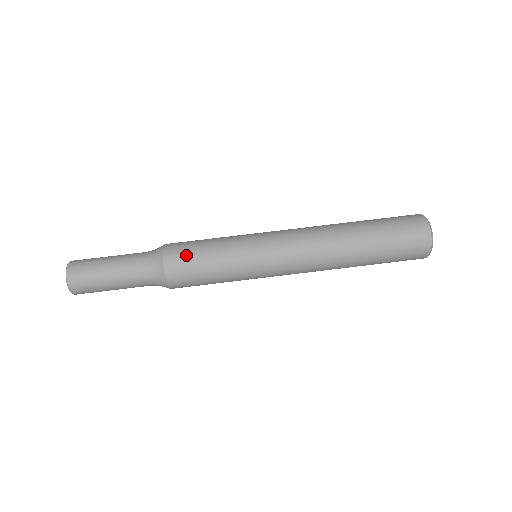
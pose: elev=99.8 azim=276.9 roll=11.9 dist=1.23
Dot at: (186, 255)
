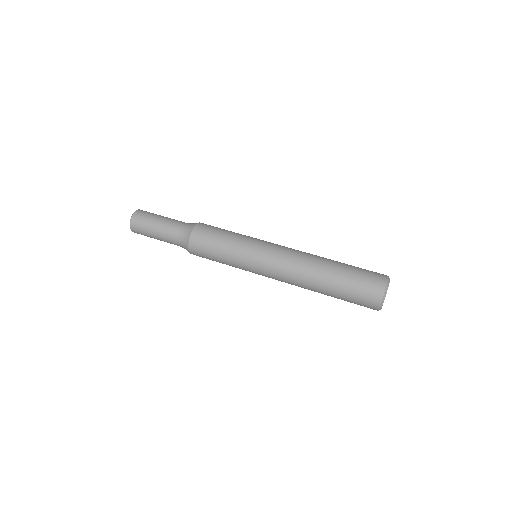
Dot at: (212, 227)
